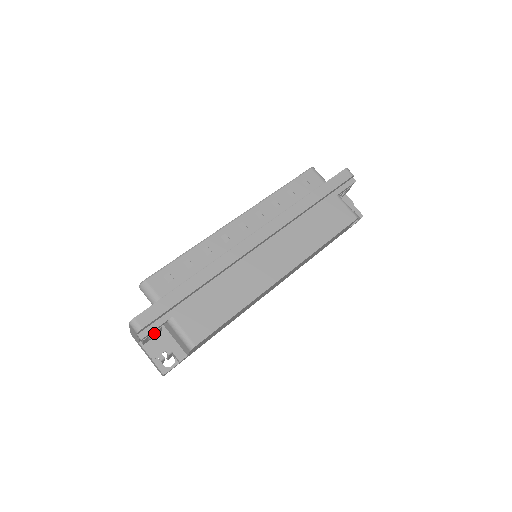
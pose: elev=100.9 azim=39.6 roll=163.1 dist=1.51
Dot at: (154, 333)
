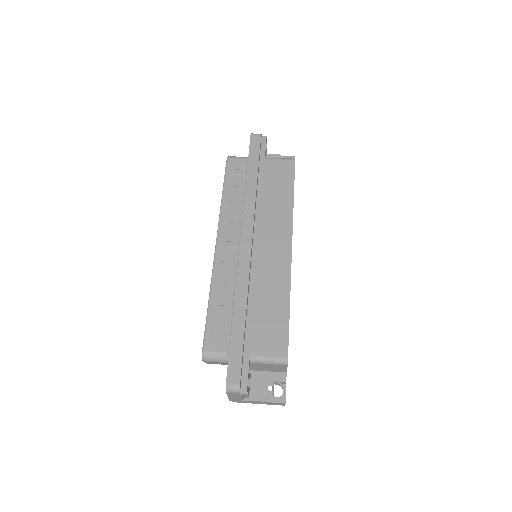
Dot at: occluded
